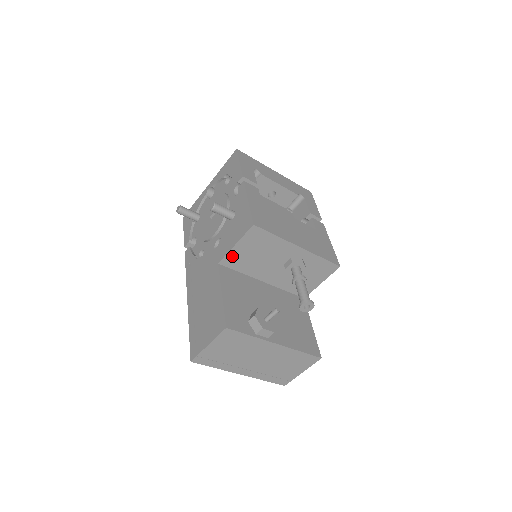
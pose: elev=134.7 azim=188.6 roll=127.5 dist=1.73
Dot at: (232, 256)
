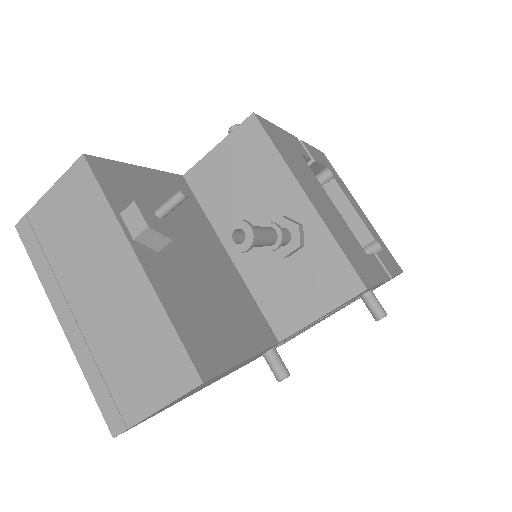
Dot at: (205, 169)
